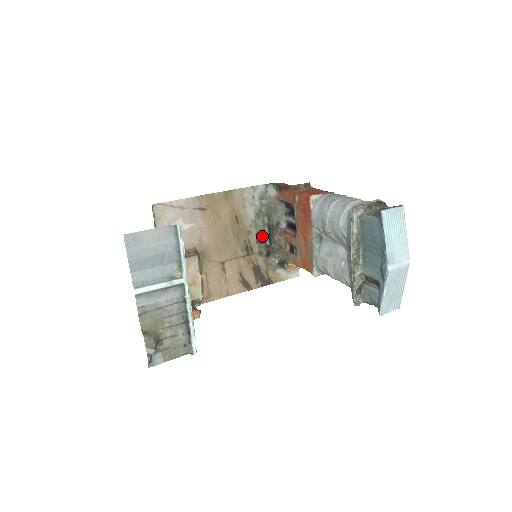
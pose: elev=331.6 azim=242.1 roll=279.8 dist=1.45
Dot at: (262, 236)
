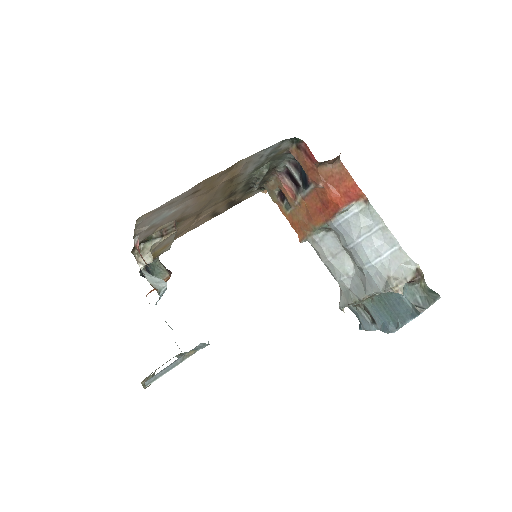
Dot at: (252, 181)
